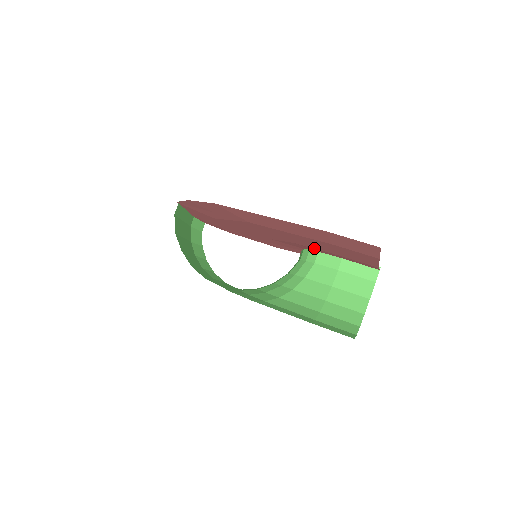
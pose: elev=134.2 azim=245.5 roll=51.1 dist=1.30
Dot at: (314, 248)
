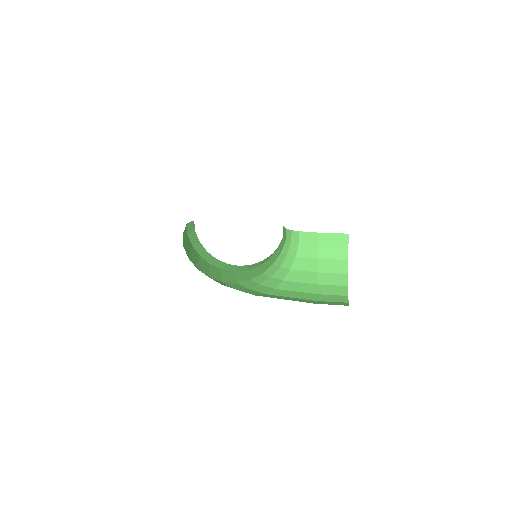
Dot at: occluded
